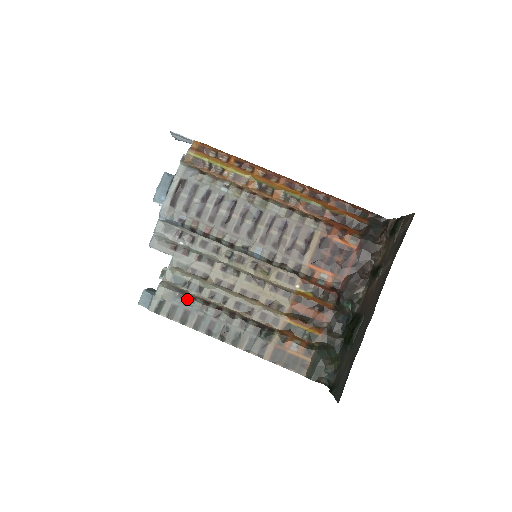
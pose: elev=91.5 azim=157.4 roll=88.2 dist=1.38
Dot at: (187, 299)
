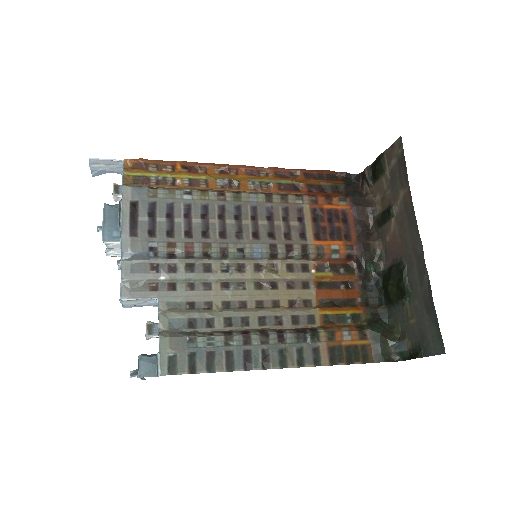
Dot at: (203, 338)
